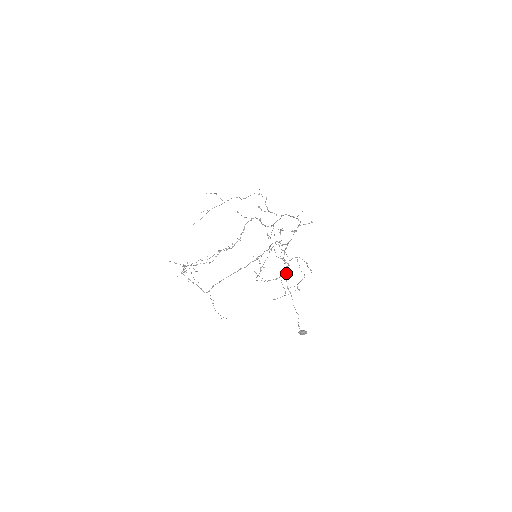
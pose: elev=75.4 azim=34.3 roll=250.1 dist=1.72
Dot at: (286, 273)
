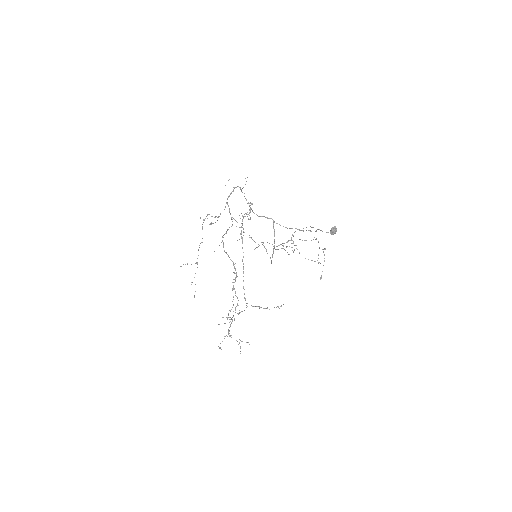
Dot at: (273, 221)
